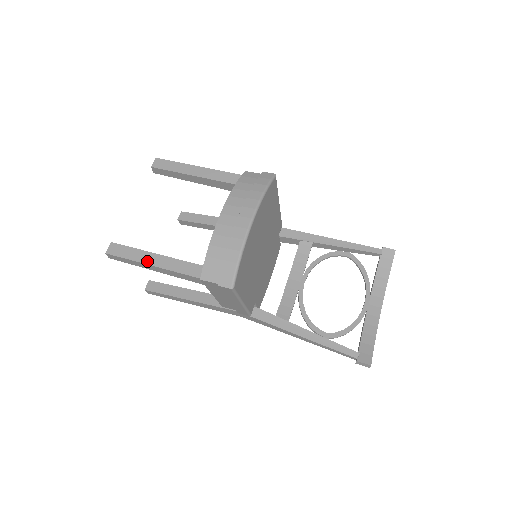
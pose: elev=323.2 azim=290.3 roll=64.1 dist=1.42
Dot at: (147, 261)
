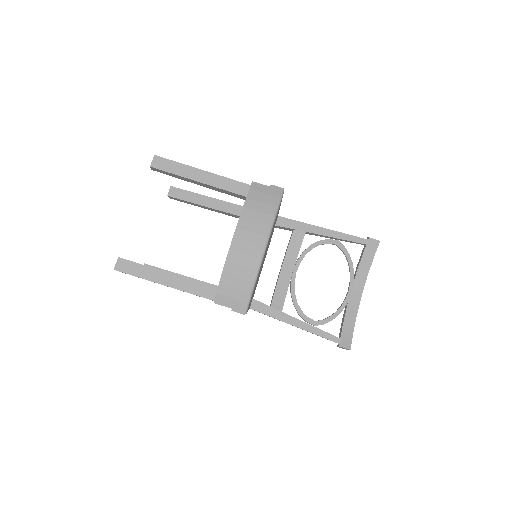
Dot at: (159, 280)
